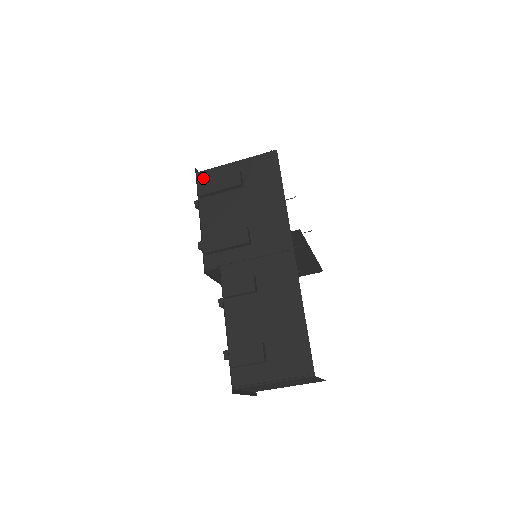
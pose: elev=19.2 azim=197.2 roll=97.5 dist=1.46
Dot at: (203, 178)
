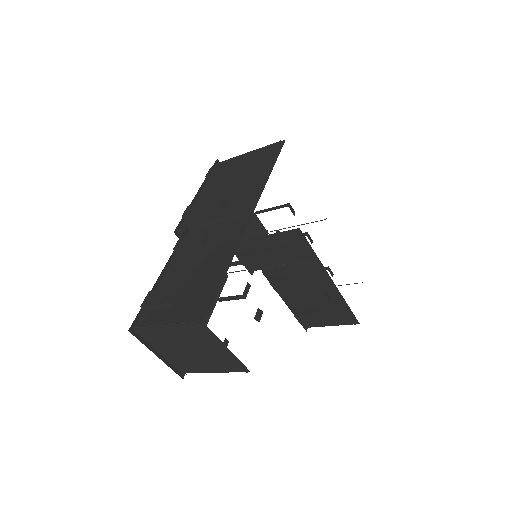
Dot at: occluded
